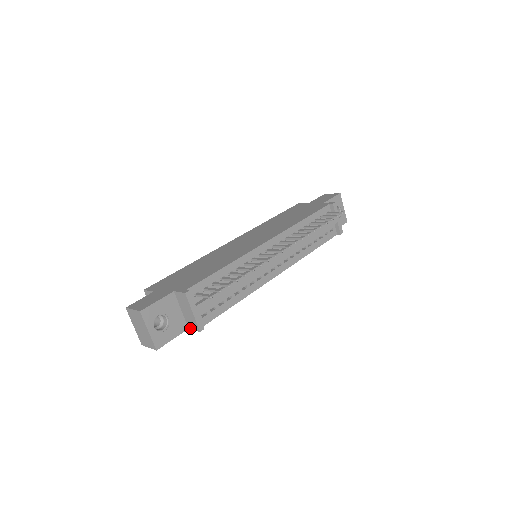
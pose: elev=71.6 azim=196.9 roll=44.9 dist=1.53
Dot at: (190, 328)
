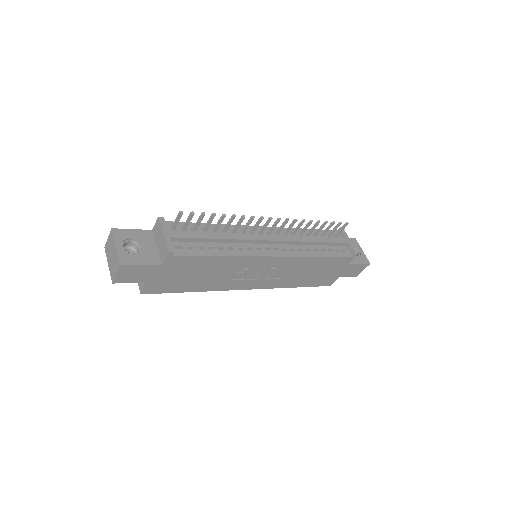
Dot at: (163, 261)
